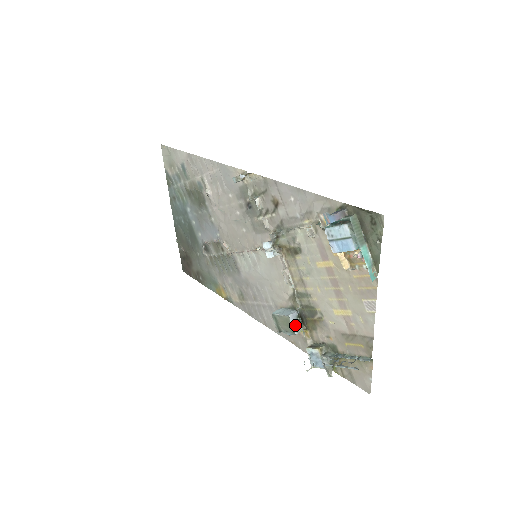
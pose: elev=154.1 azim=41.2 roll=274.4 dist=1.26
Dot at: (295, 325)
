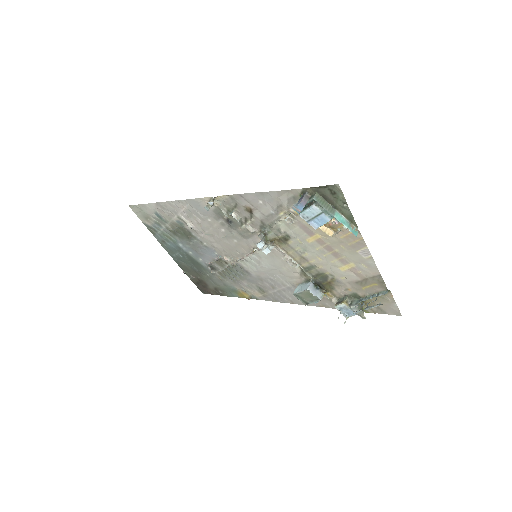
Dot at: (316, 293)
